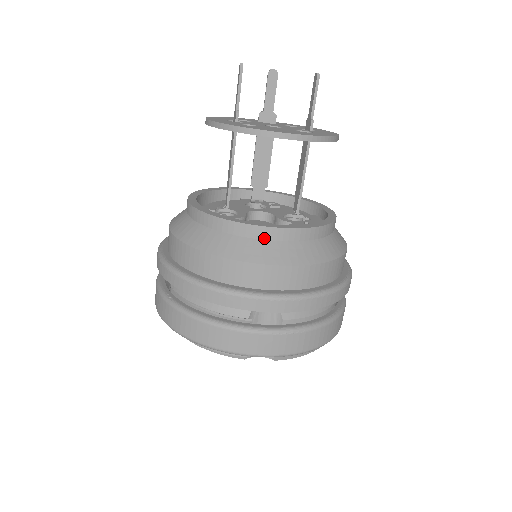
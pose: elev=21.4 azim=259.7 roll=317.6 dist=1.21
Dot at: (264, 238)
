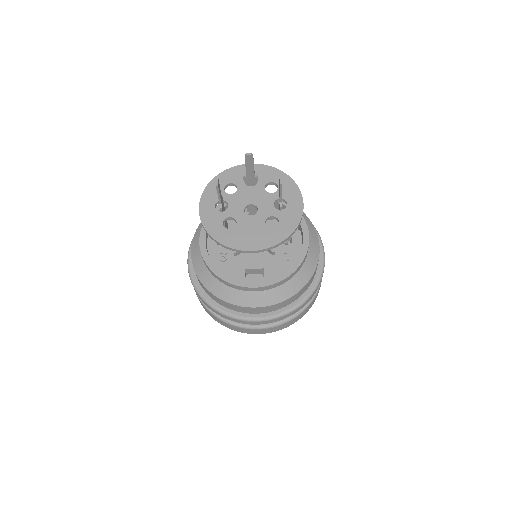
Dot at: (248, 291)
